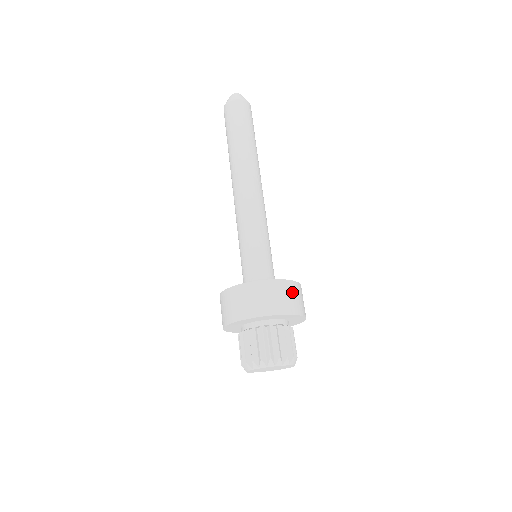
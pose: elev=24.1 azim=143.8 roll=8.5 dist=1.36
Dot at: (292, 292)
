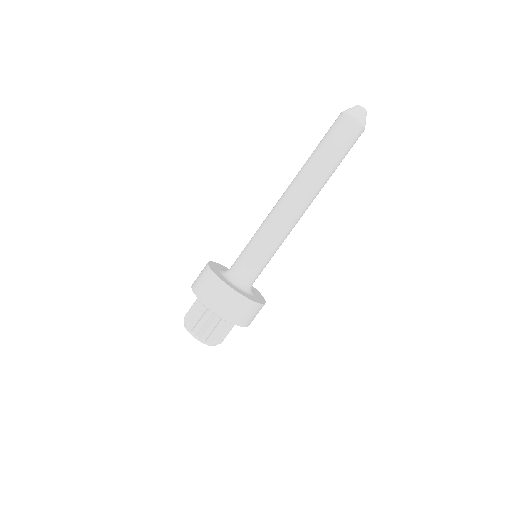
Dot at: (240, 306)
